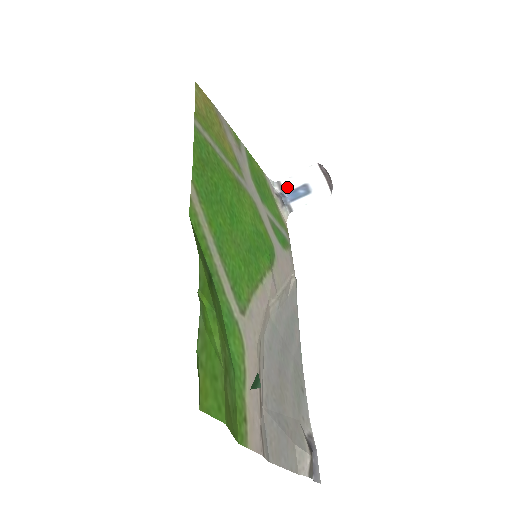
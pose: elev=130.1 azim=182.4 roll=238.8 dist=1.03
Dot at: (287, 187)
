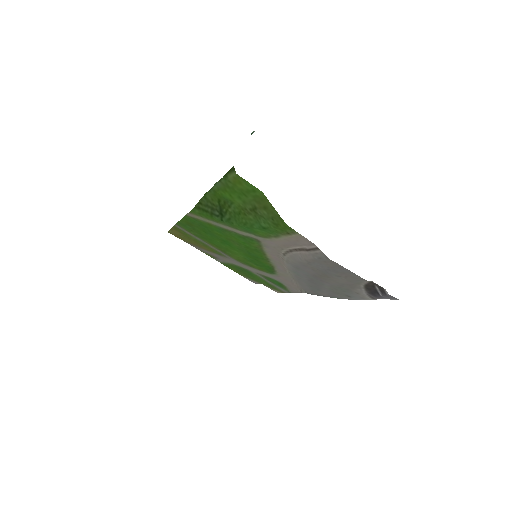
Dot at: occluded
